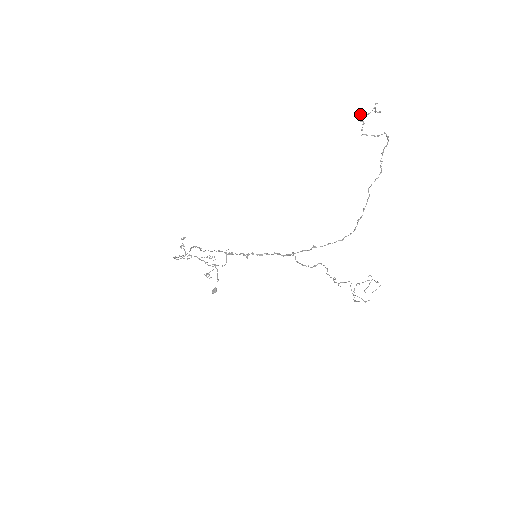
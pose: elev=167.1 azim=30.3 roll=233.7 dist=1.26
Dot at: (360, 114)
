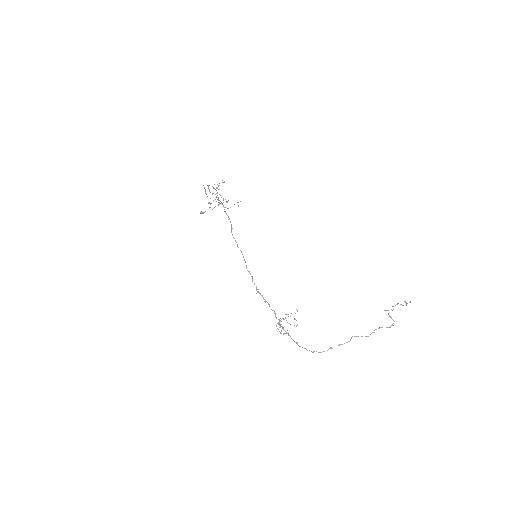
Dot at: (397, 304)
